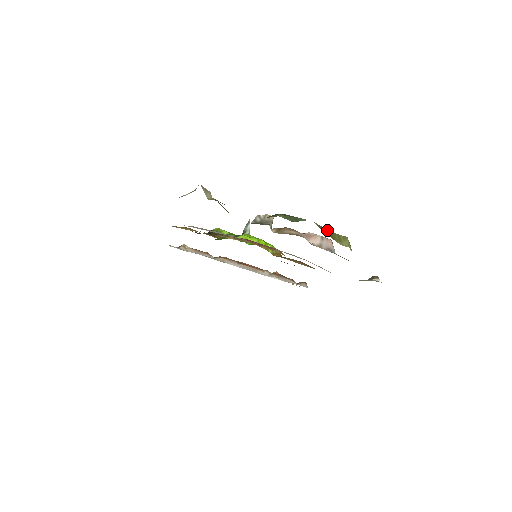
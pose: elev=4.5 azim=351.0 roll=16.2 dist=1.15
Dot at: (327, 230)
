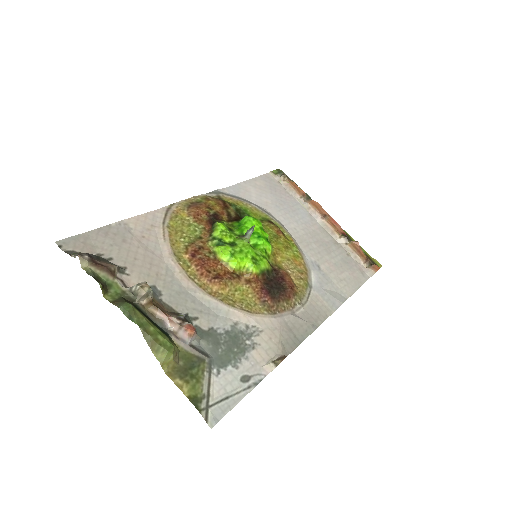
Dot at: (151, 338)
